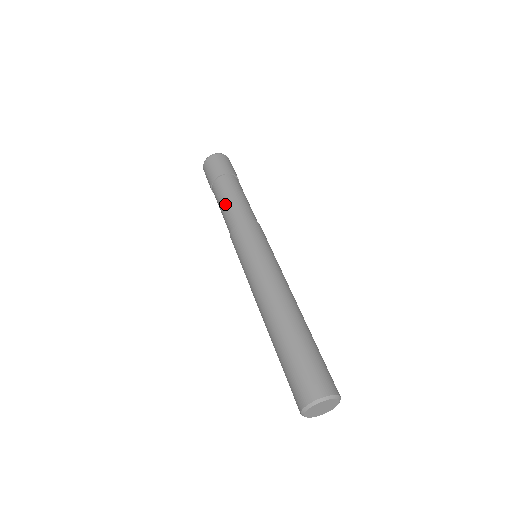
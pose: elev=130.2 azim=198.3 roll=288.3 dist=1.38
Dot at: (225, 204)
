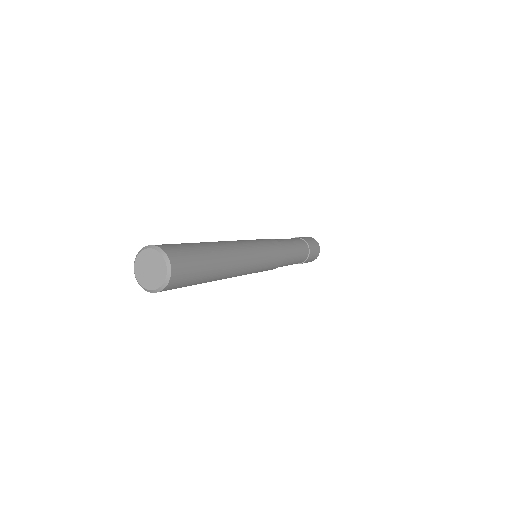
Dot at: occluded
